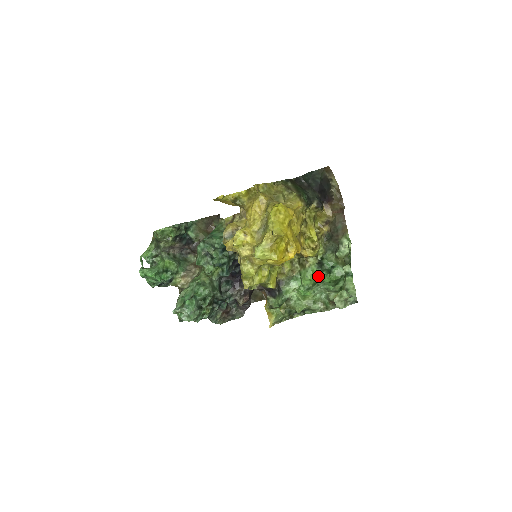
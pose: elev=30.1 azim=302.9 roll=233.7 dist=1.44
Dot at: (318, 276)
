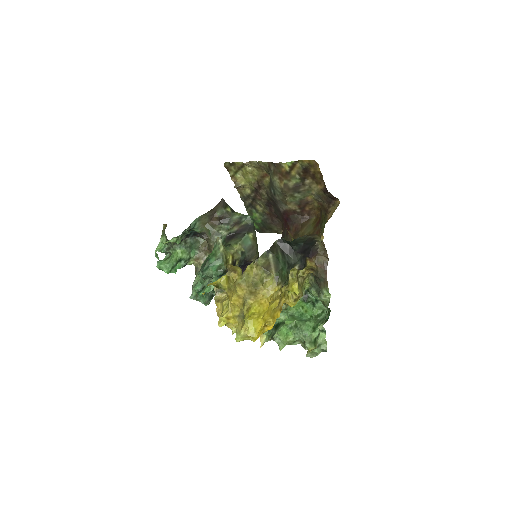
Dot at: (304, 306)
